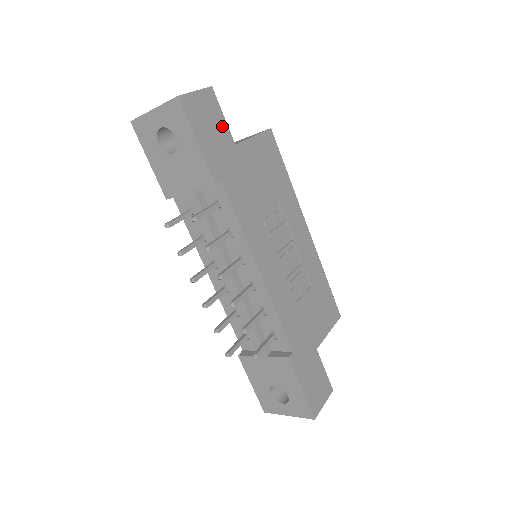
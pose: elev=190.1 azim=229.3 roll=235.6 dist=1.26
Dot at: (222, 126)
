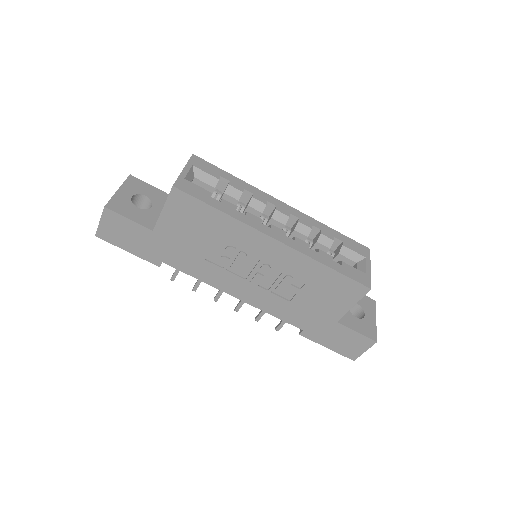
Dot at: (134, 227)
